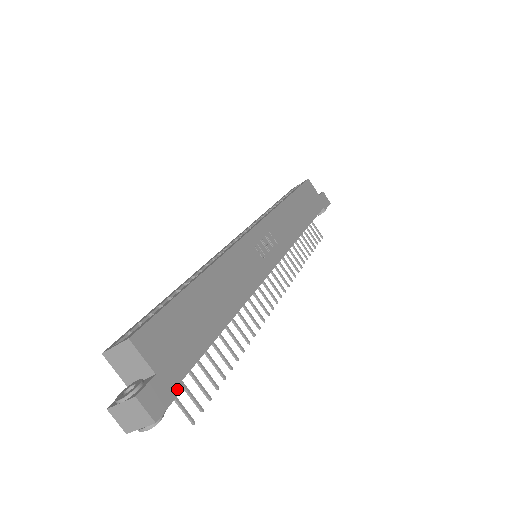
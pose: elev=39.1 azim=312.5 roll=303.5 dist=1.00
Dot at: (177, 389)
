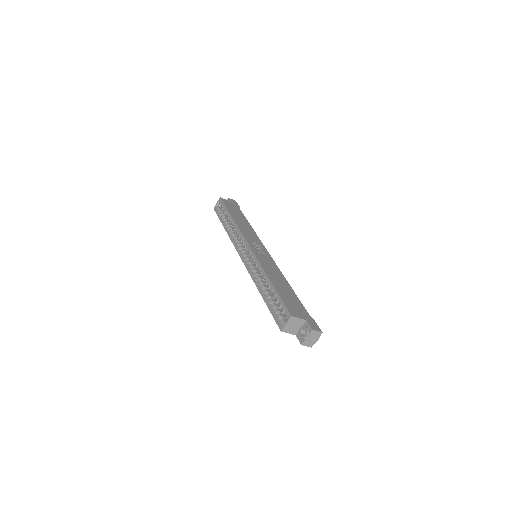
Dot at: (313, 320)
